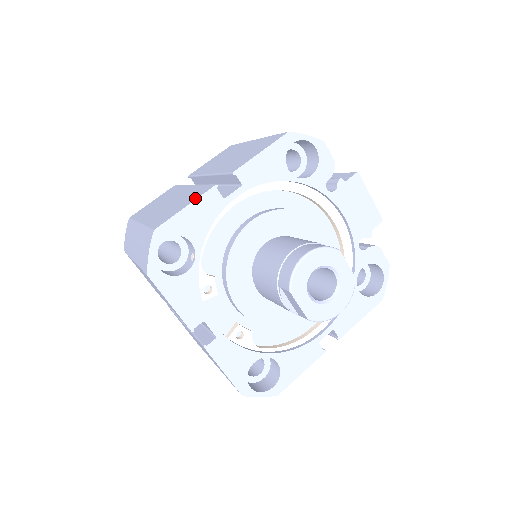
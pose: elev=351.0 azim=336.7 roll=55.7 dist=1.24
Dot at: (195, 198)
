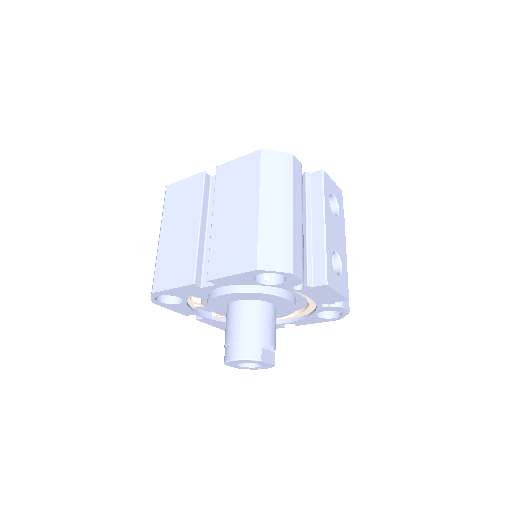
Dot at: (180, 283)
